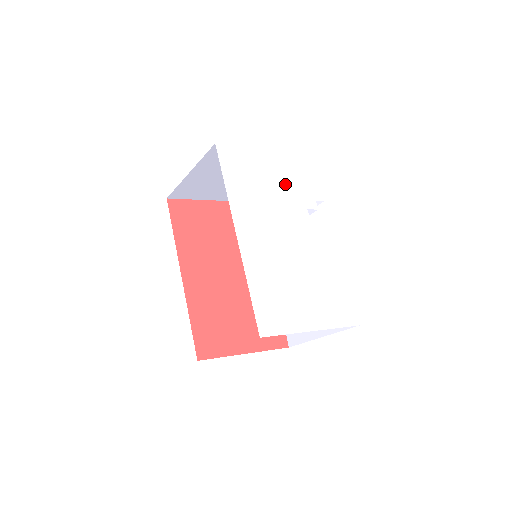
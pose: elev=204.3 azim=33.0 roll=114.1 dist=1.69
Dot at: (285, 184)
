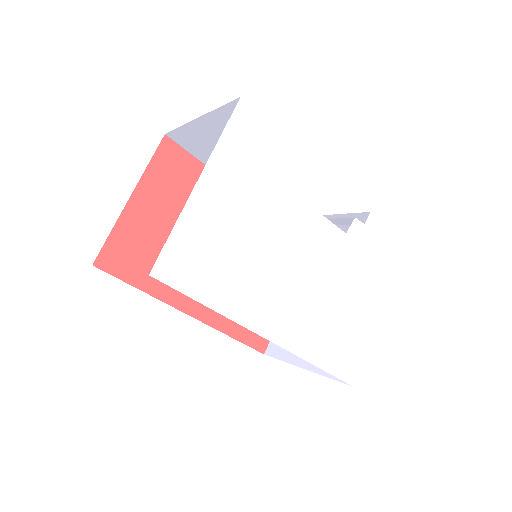
Dot at: (253, 198)
